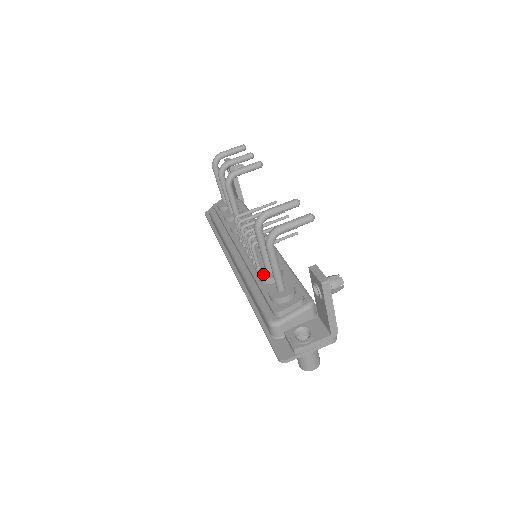
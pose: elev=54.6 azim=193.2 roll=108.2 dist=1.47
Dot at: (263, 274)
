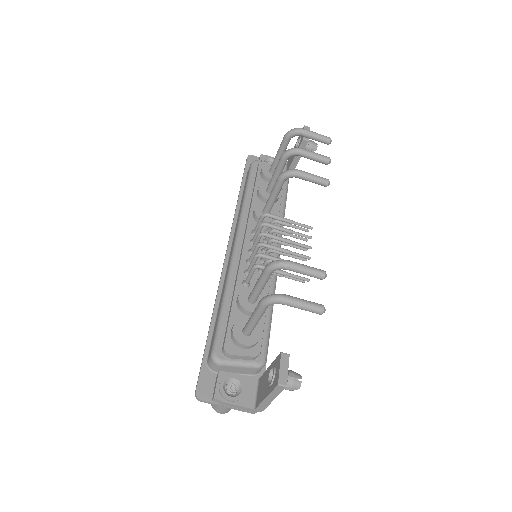
Dot at: (244, 299)
